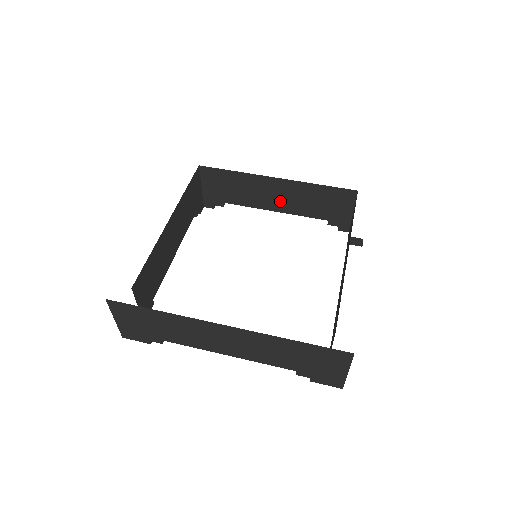
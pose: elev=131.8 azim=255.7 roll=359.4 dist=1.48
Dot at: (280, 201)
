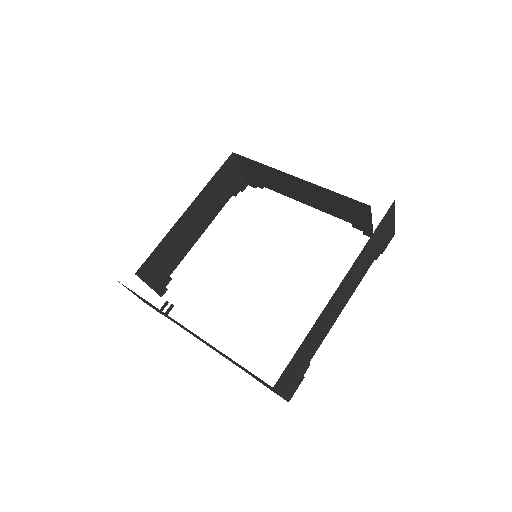
Dot at: (305, 196)
